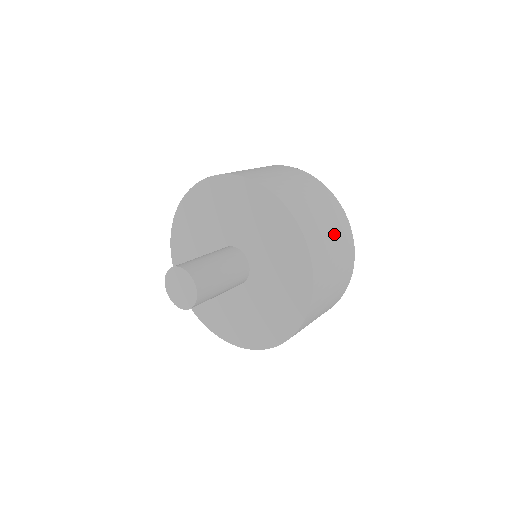
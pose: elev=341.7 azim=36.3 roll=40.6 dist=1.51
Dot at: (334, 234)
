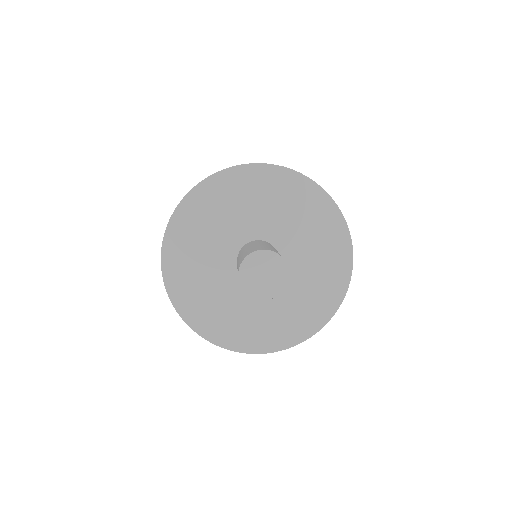
Dot at: occluded
